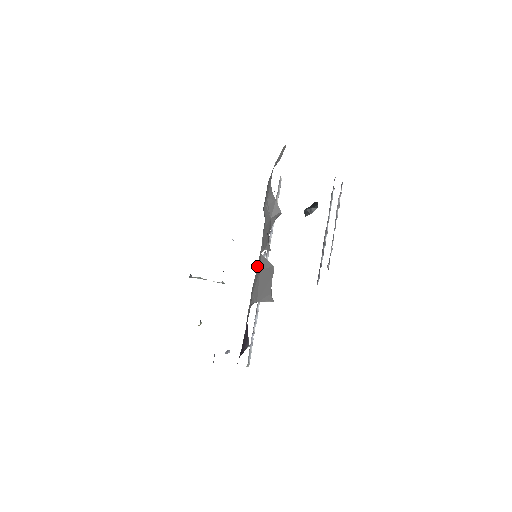
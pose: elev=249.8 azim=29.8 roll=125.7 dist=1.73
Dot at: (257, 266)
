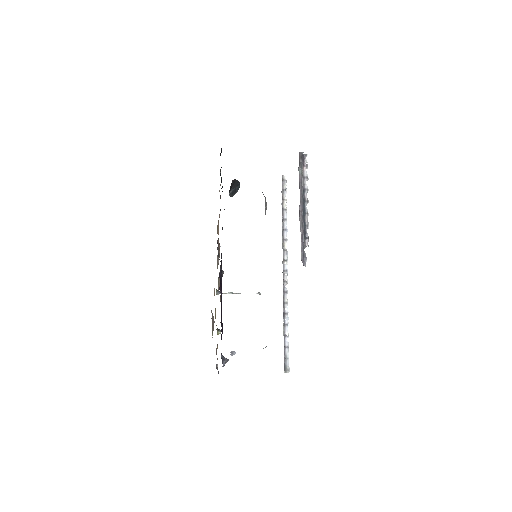
Dot at: occluded
